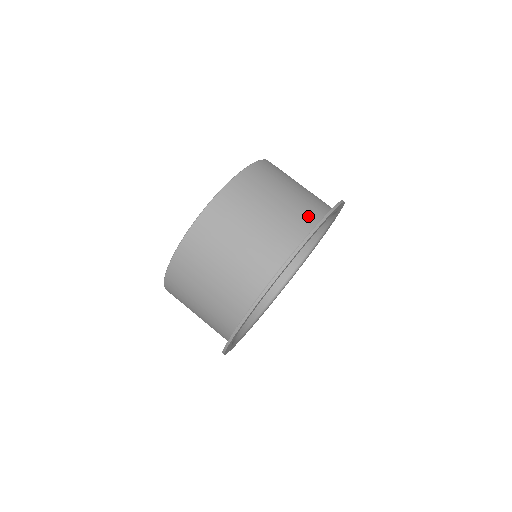
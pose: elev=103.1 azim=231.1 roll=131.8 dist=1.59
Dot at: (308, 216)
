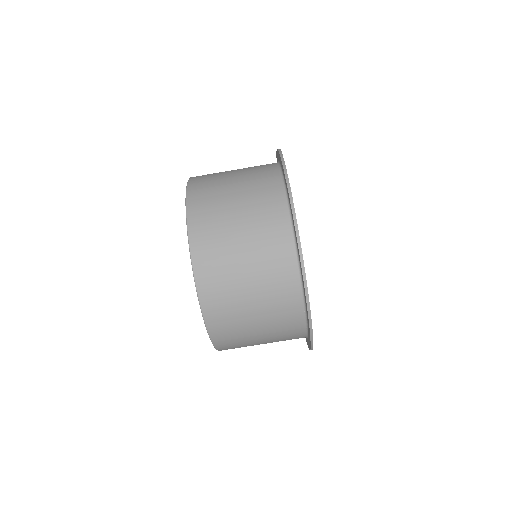
Dot at: (270, 181)
